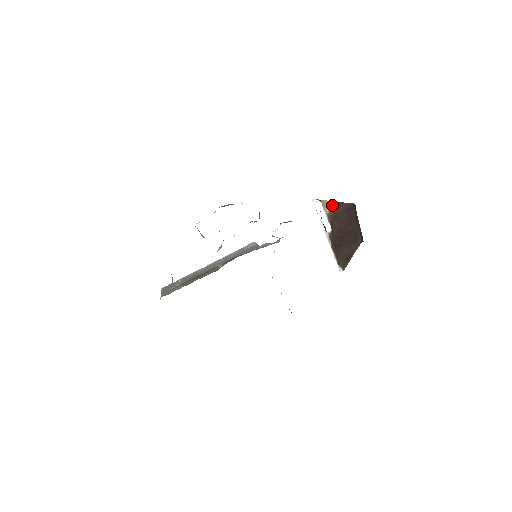
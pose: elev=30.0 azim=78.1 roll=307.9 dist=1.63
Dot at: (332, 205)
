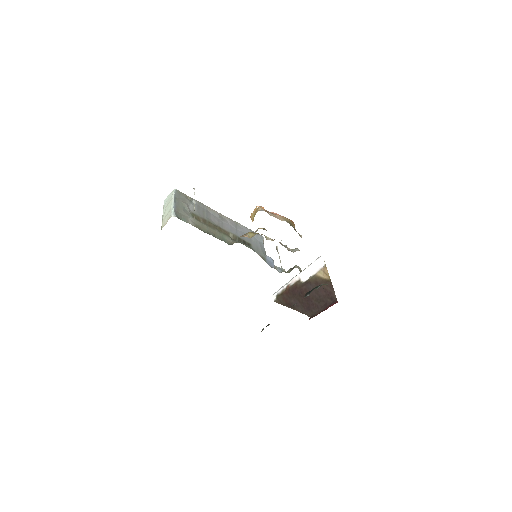
Dot at: (326, 277)
